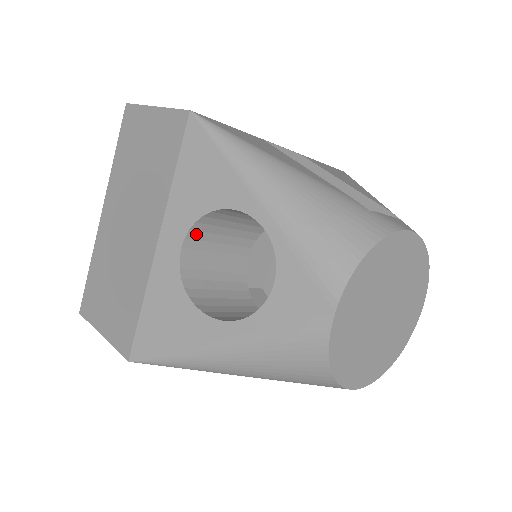
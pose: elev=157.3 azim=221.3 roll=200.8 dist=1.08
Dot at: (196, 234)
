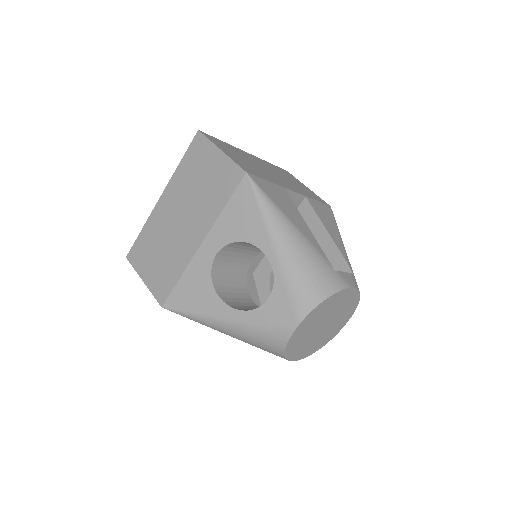
Dot at: (227, 248)
